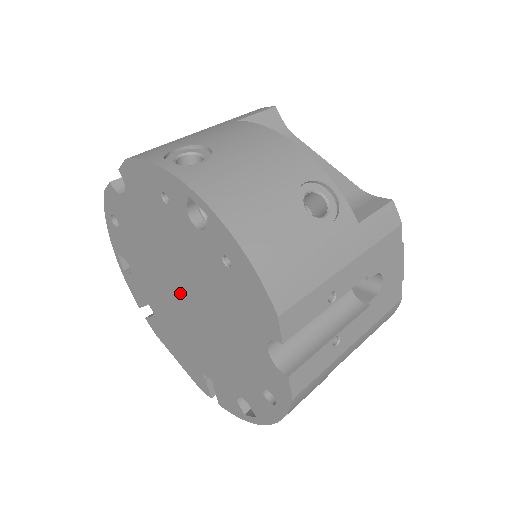
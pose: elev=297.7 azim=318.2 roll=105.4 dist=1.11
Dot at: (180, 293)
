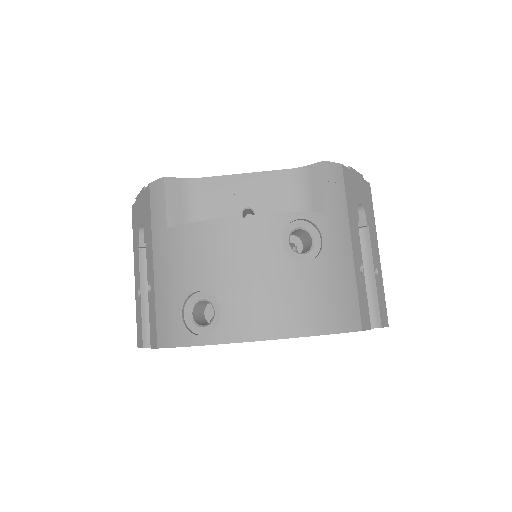
Dot at: occluded
